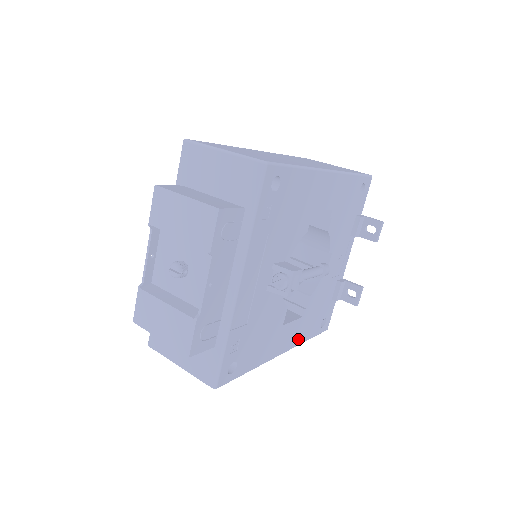
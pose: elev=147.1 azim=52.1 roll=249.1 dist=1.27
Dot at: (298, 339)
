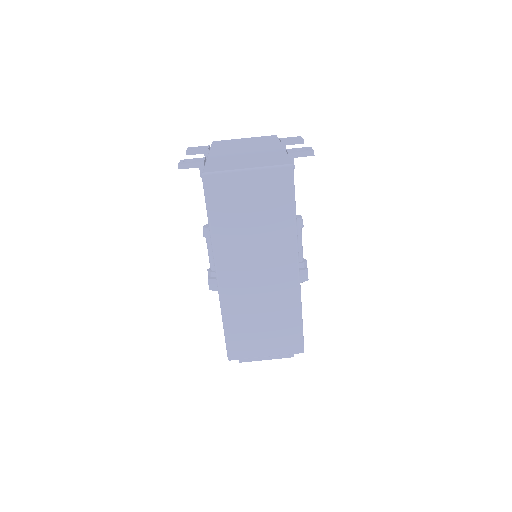
Dot at: occluded
